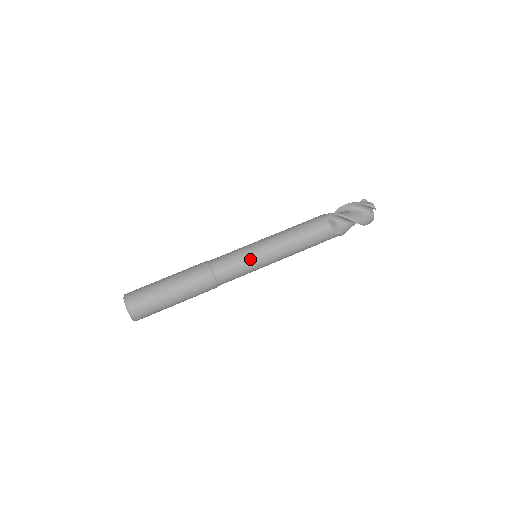
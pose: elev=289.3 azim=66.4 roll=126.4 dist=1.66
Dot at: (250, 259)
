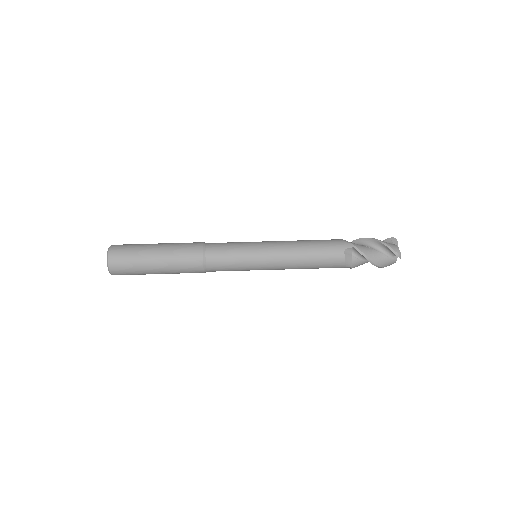
Dot at: (247, 261)
